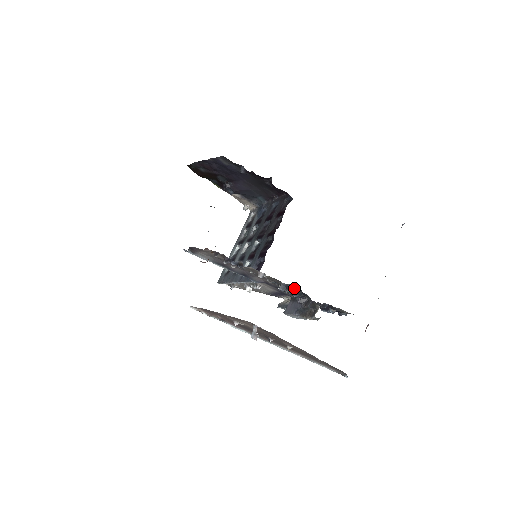
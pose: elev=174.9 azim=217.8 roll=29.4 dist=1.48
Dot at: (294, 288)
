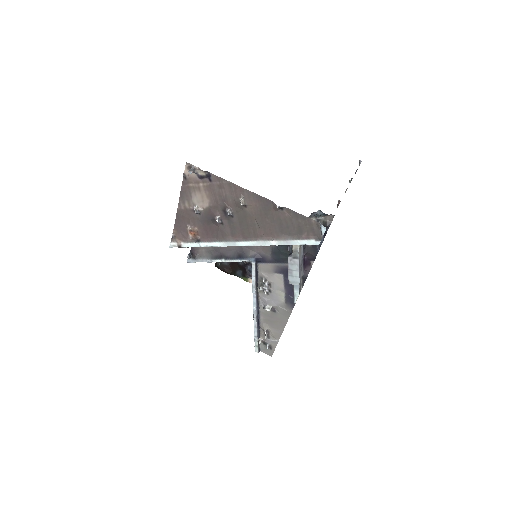
Dot at: occluded
